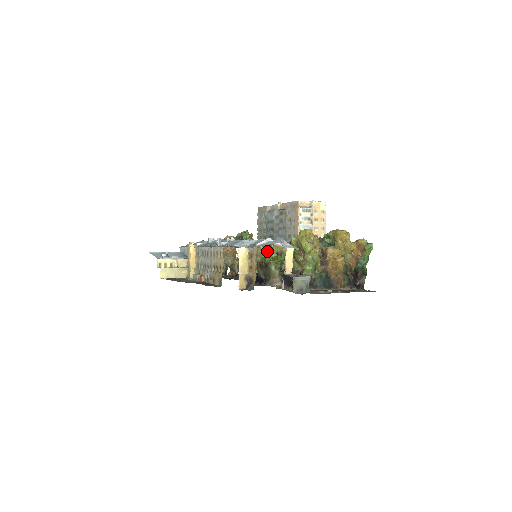
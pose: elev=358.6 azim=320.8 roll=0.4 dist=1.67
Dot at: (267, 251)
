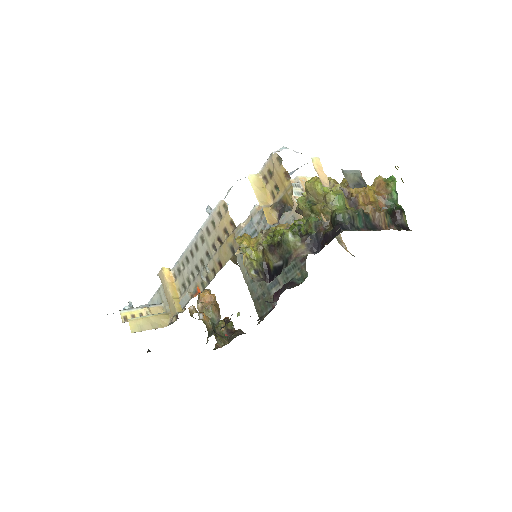
Dot at: occluded
